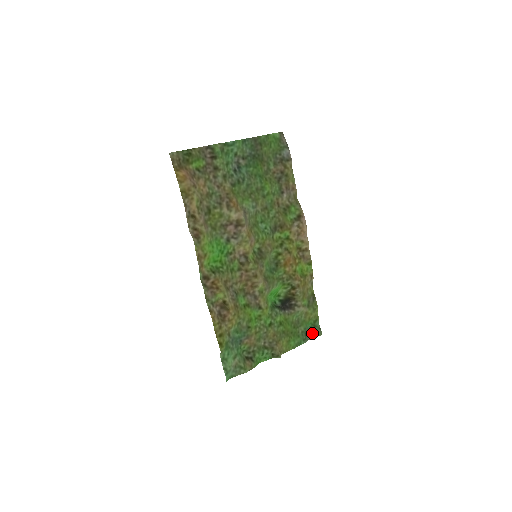
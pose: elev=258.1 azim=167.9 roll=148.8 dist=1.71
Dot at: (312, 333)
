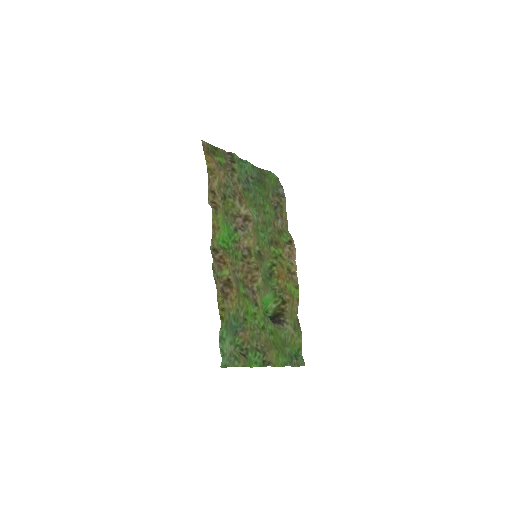
Dot at: (296, 361)
